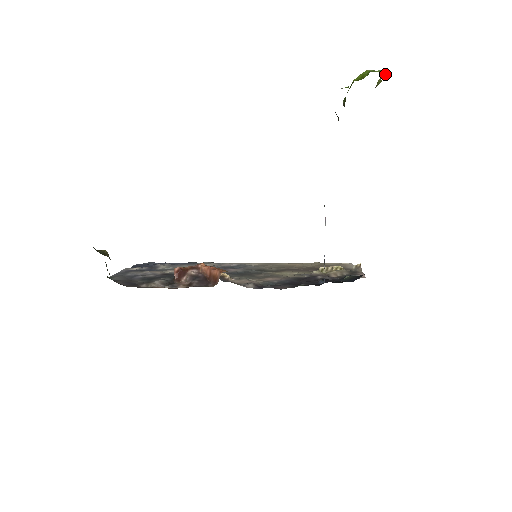
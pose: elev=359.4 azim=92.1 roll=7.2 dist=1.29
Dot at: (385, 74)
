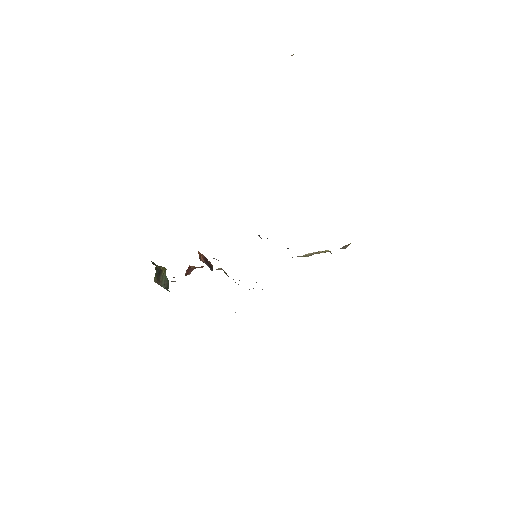
Dot at: (292, 55)
